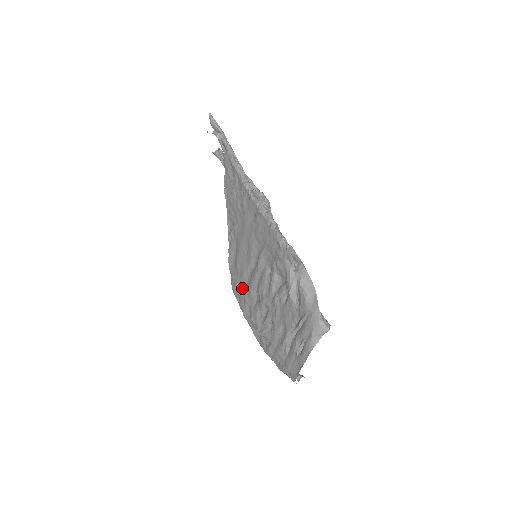
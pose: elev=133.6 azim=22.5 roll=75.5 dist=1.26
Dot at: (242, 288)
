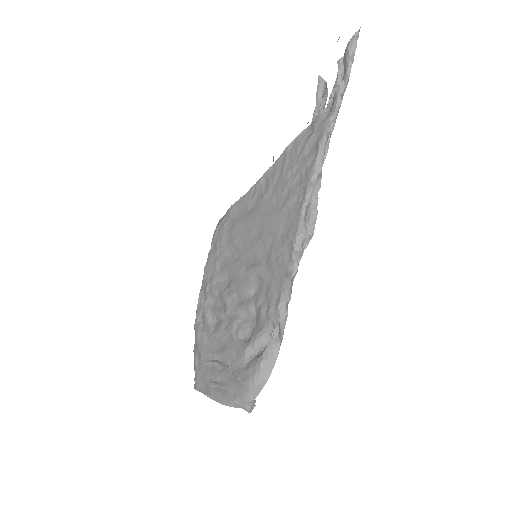
Dot at: (223, 249)
